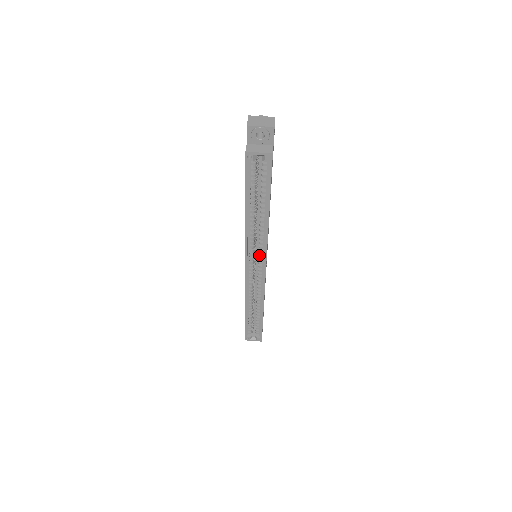
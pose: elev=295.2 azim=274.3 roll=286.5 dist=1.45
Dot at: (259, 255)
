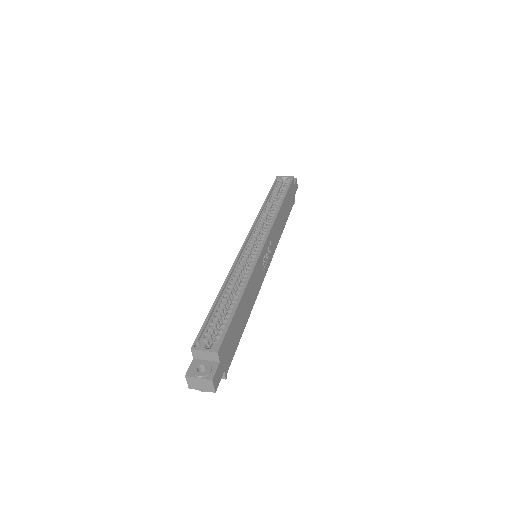
Dot at: (263, 234)
